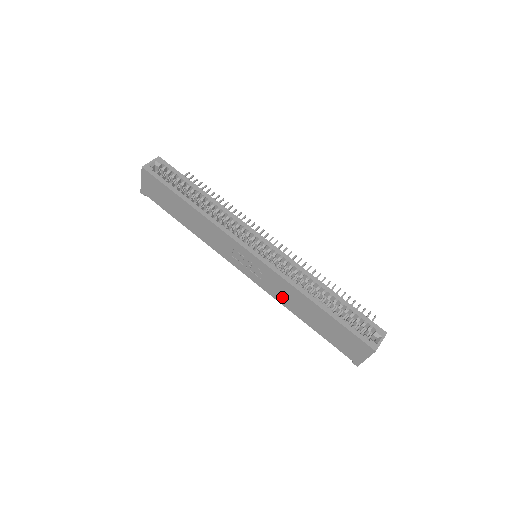
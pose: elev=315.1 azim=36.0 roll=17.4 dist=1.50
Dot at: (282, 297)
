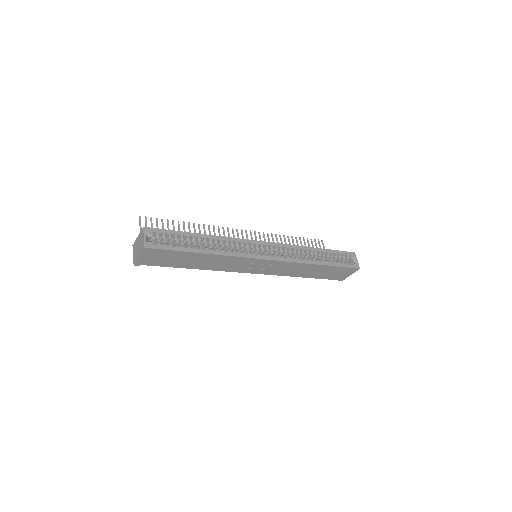
Dot at: (289, 272)
